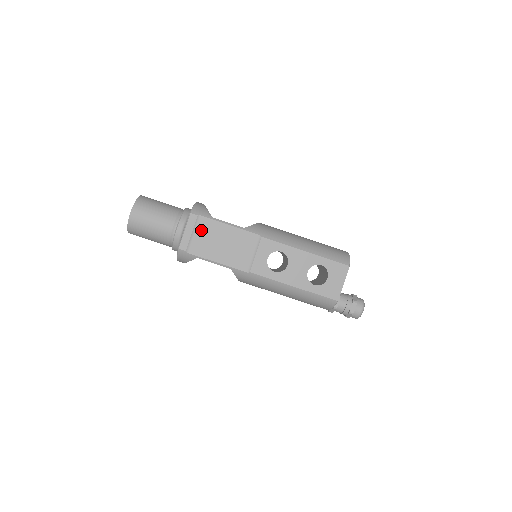
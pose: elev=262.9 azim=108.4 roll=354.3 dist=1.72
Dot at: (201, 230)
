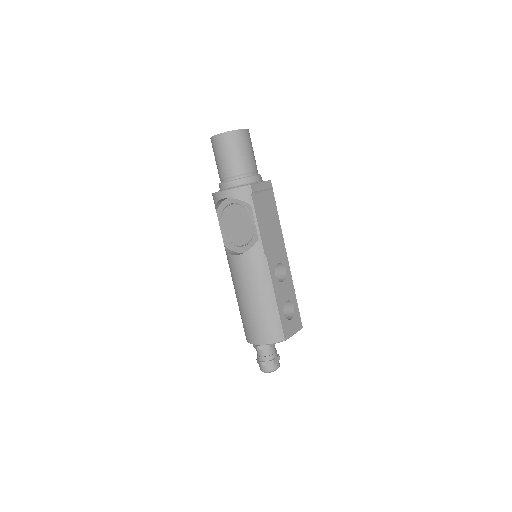
Dot at: (267, 196)
